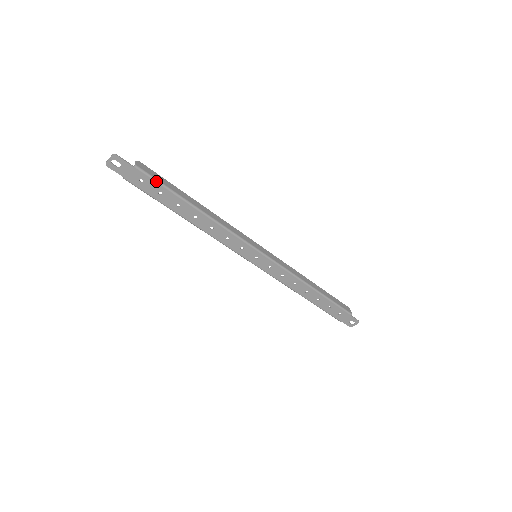
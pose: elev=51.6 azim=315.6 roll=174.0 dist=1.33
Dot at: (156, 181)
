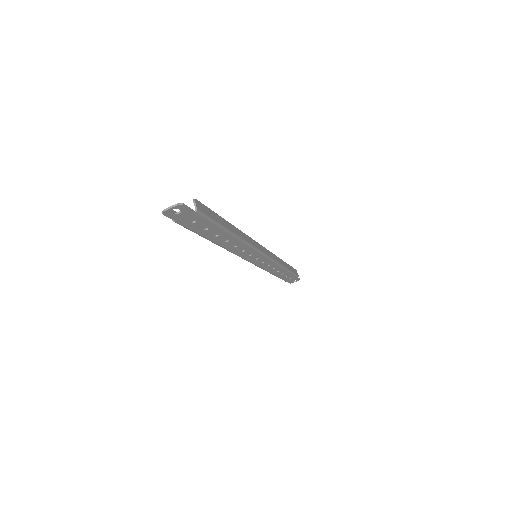
Dot at: (210, 220)
